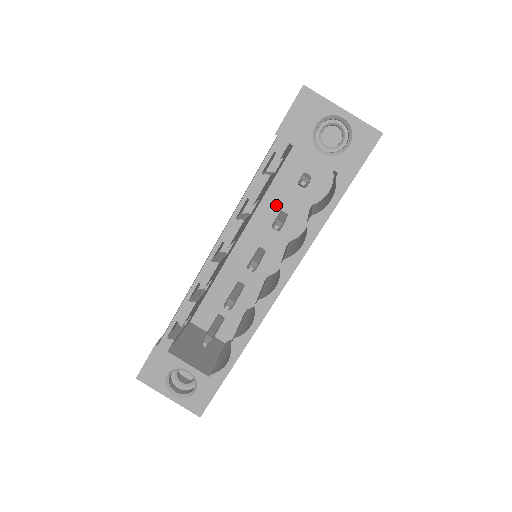
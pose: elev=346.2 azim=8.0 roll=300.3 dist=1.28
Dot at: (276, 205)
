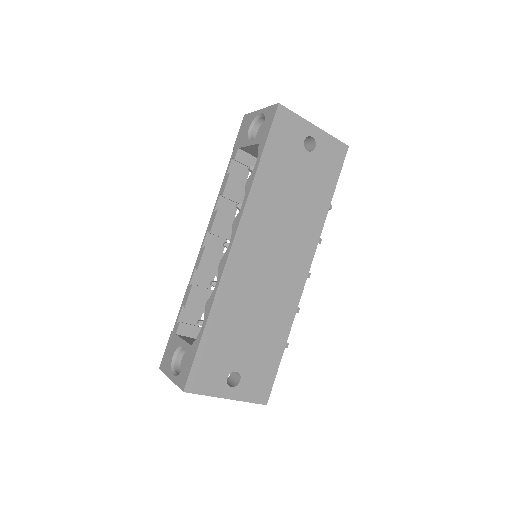
Dot at: occluded
